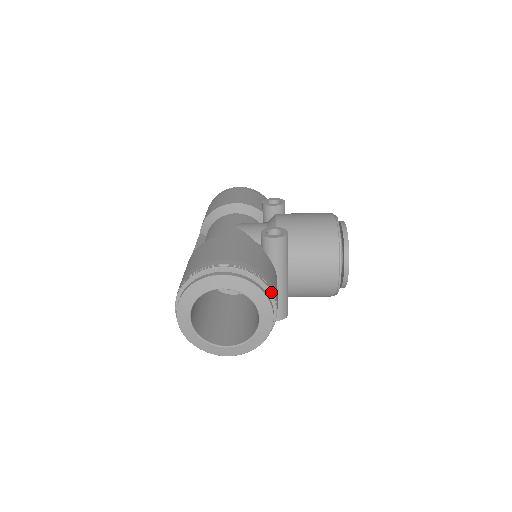
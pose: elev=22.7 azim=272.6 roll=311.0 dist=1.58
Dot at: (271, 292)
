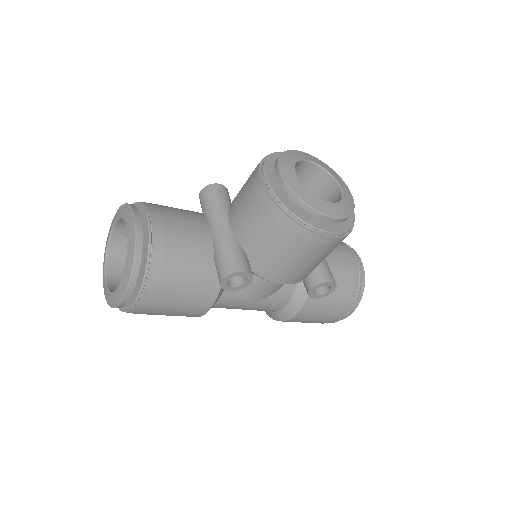
Dot at: (144, 206)
